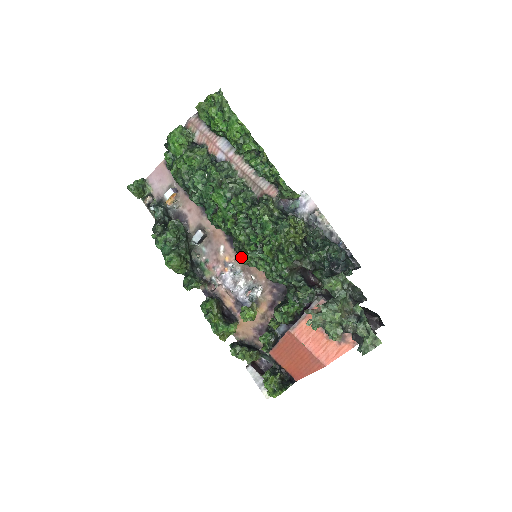
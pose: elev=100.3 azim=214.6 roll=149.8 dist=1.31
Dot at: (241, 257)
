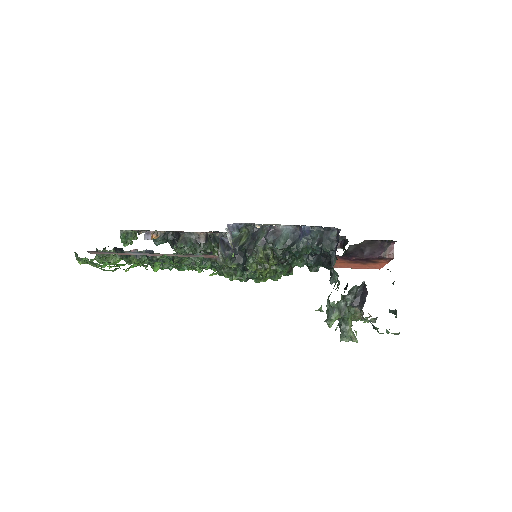
Dot at: occluded
